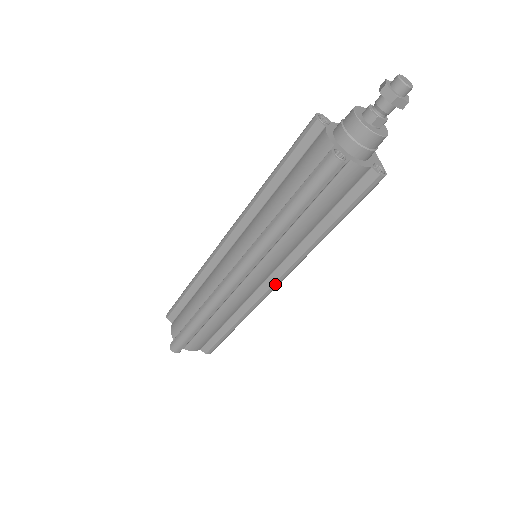
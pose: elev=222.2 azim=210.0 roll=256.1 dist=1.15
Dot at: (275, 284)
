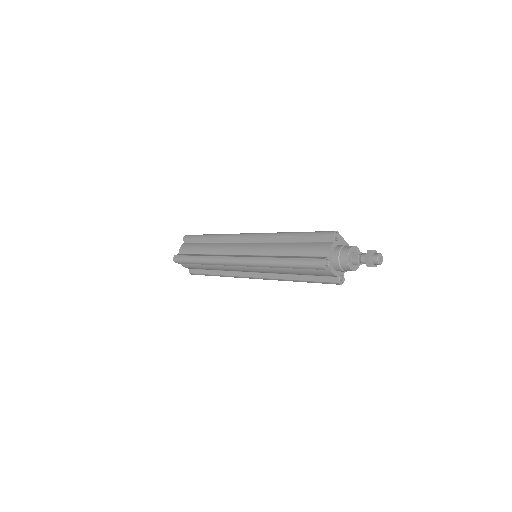
Dot at: occluded
